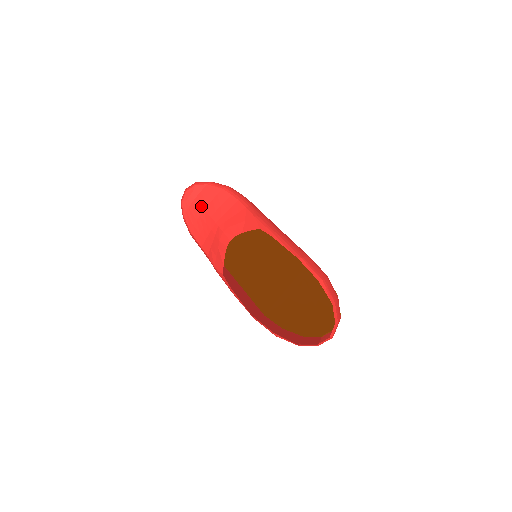
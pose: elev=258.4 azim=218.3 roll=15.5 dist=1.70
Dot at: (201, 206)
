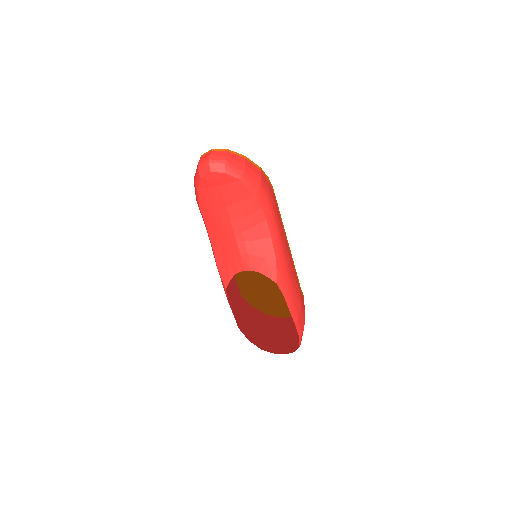
Dot at: (224, 200)
